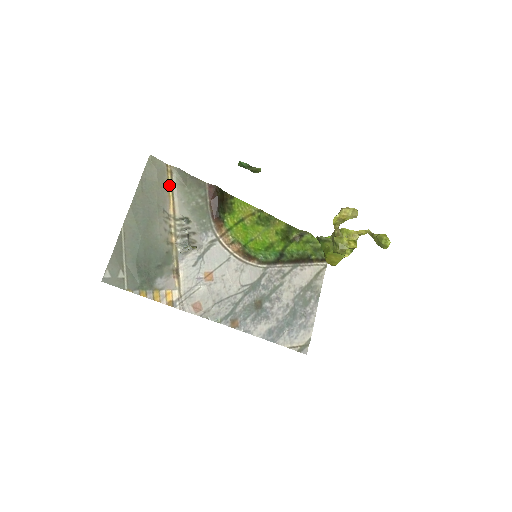
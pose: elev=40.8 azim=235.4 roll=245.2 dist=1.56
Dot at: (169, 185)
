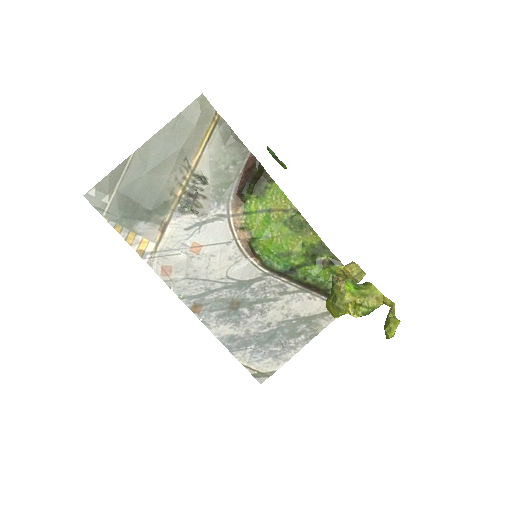
Dot at: (207, 135)
